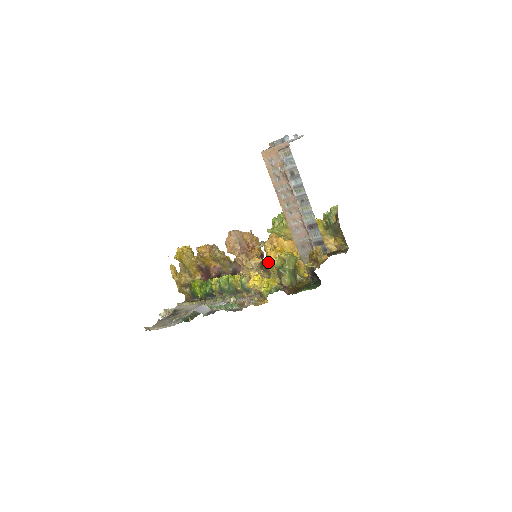
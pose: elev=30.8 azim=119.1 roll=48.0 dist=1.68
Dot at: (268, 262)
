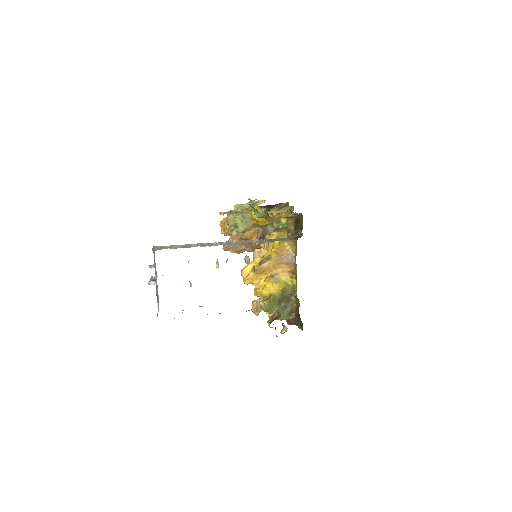
Dot at: occluded
